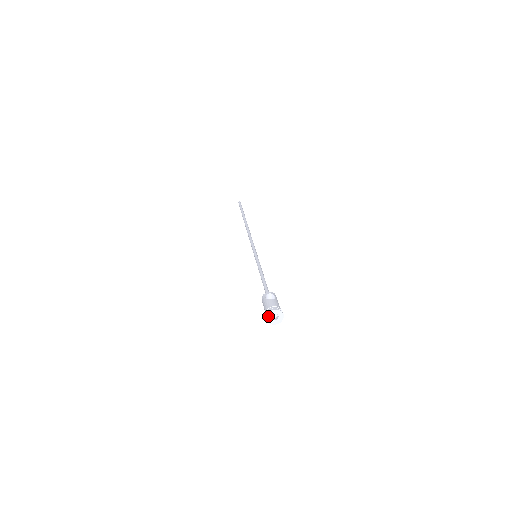
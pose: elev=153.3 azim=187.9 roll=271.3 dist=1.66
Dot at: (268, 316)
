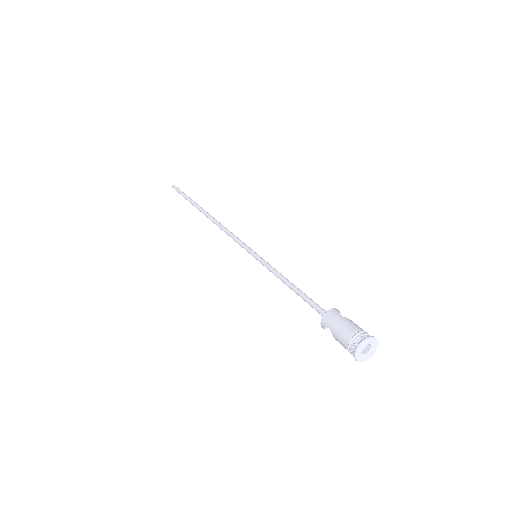
Dot at: (364, 342)
